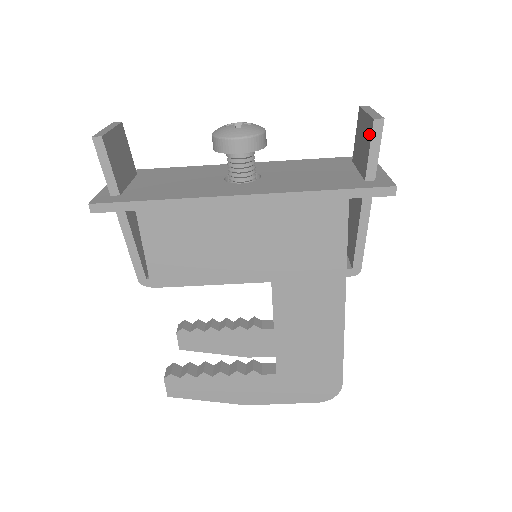
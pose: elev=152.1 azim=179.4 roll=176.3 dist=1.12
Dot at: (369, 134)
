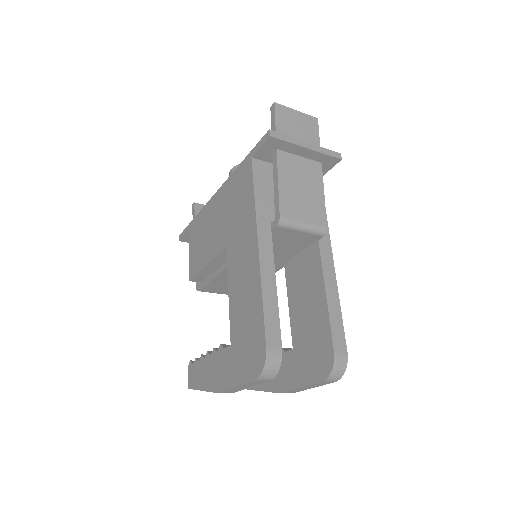
Dot at: occluded
